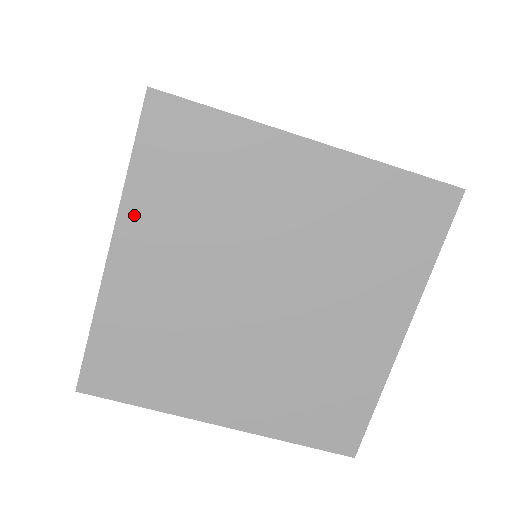
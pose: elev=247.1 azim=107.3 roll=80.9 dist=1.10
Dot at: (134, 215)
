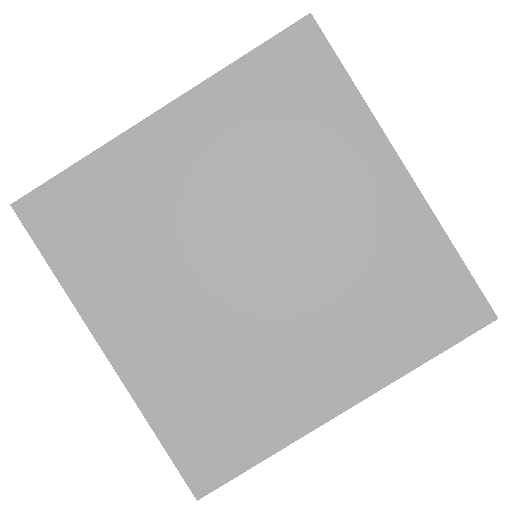
Dot at: (208, 99)
